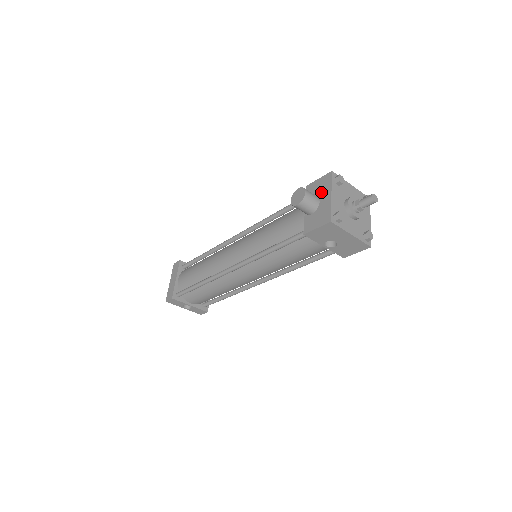
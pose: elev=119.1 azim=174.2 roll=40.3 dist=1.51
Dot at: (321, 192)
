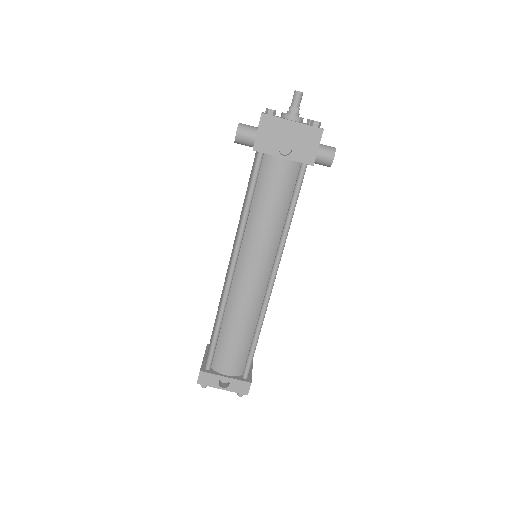
Dot at: occluded
